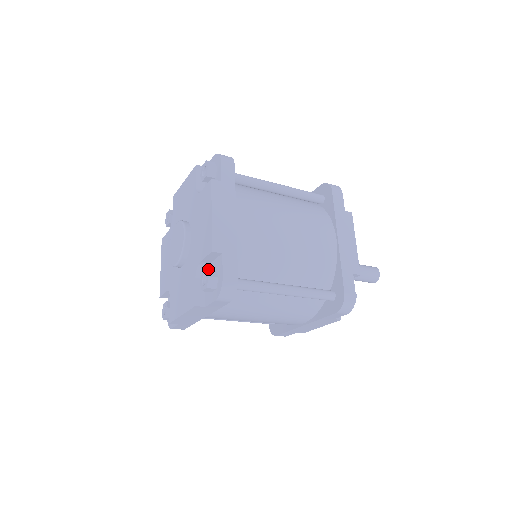
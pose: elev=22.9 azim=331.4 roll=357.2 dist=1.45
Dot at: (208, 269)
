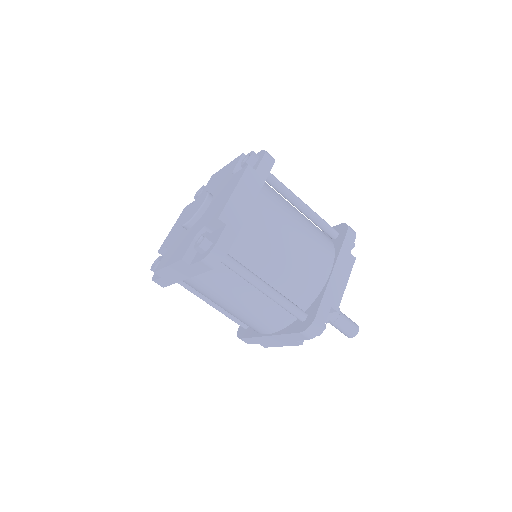
Dot at: (208, 232)
